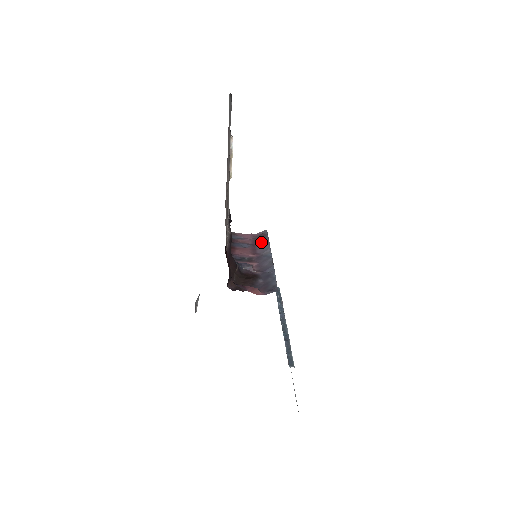
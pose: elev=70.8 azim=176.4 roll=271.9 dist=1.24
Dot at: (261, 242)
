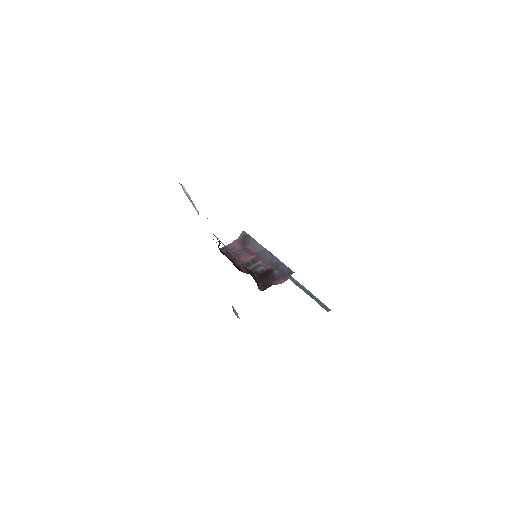
Dot at: (248, 243)
